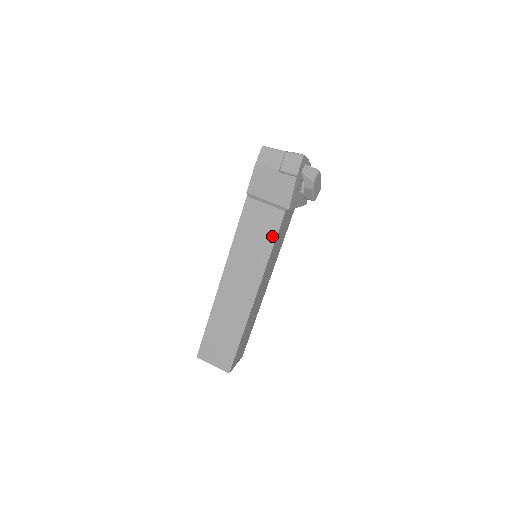
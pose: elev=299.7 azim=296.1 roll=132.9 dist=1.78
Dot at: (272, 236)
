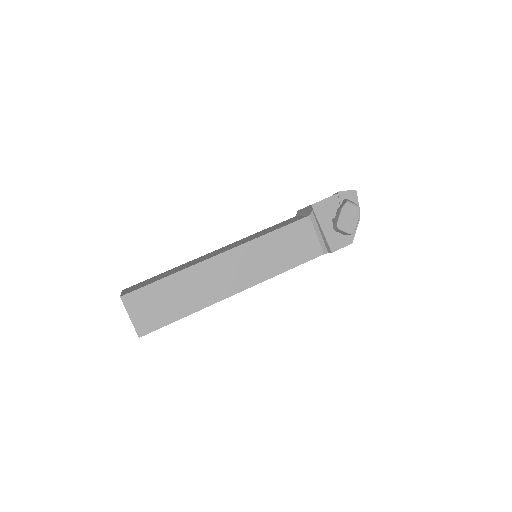
Dot at: (282, 226)
